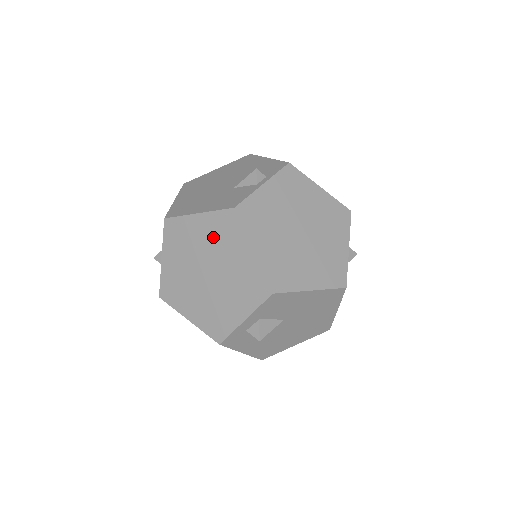
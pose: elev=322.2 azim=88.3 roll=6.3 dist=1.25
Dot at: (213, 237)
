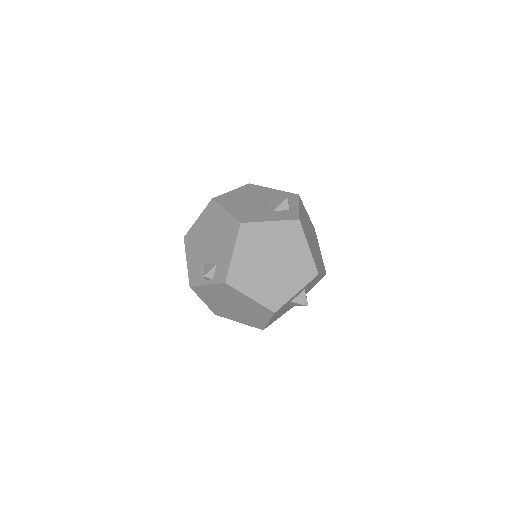
Dot at: occluded
